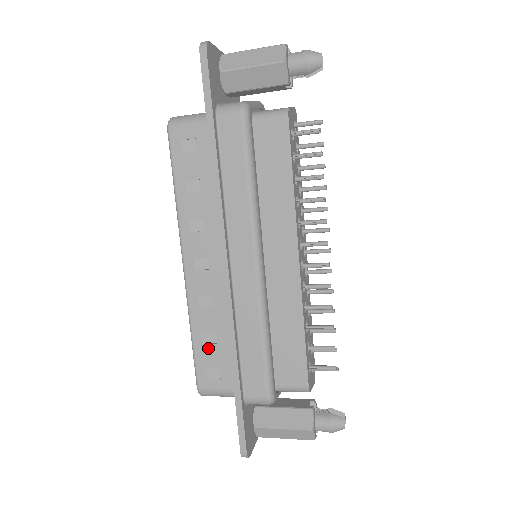
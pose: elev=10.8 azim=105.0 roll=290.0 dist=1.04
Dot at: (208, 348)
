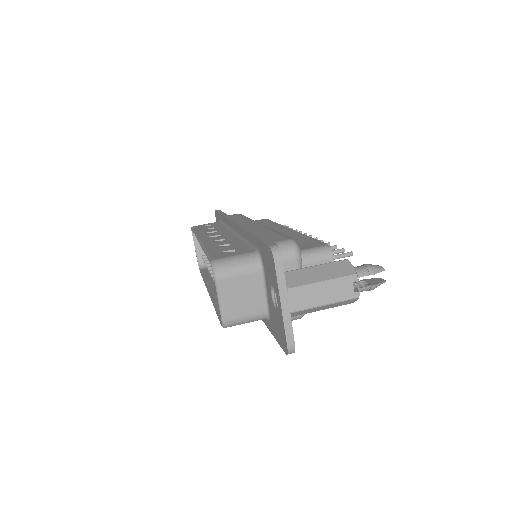
Dot at: occluded
